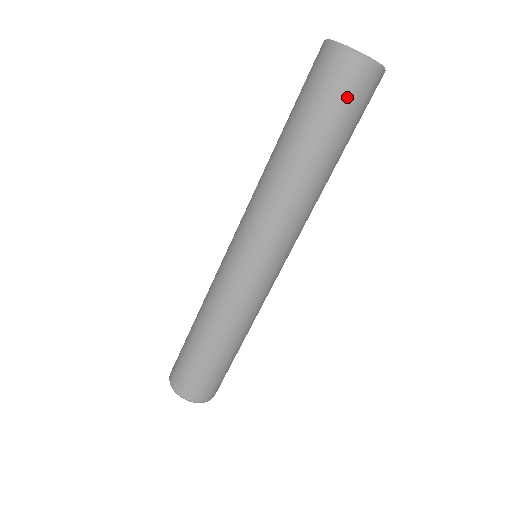
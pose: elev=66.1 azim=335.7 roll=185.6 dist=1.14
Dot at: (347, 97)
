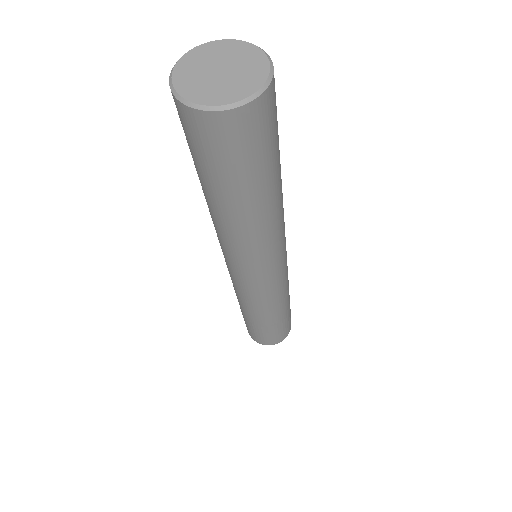
Dot at: (192, 143)
